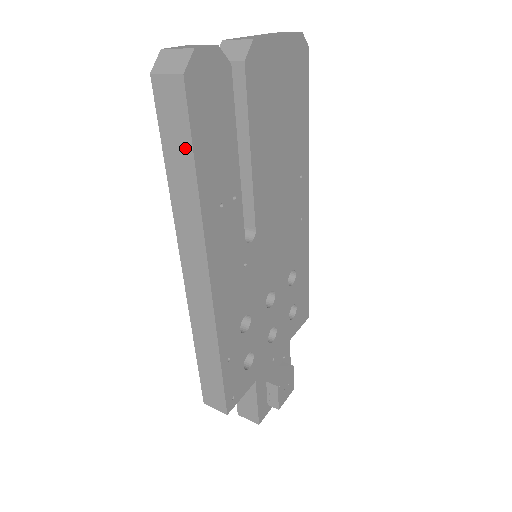
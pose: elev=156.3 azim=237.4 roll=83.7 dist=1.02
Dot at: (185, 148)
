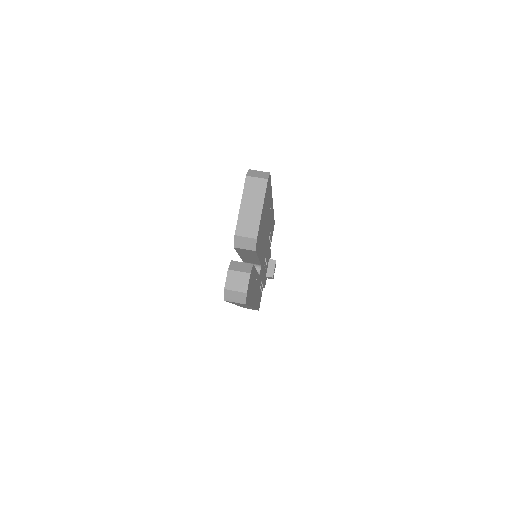
Dot at: occluded
